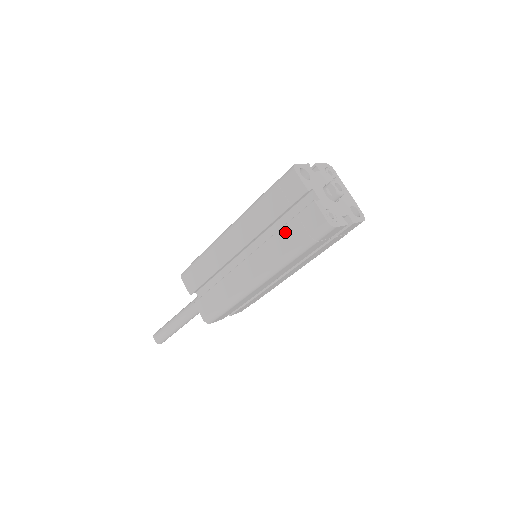
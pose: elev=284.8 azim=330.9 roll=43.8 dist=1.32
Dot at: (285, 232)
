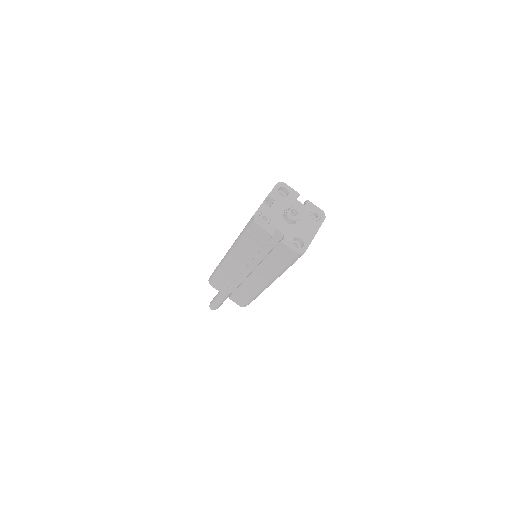
Dot at: occluded
